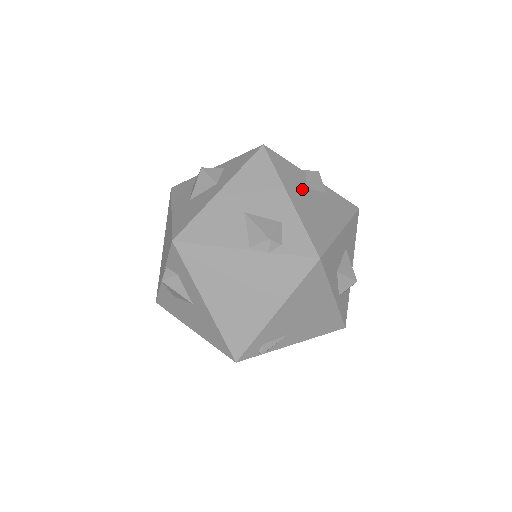
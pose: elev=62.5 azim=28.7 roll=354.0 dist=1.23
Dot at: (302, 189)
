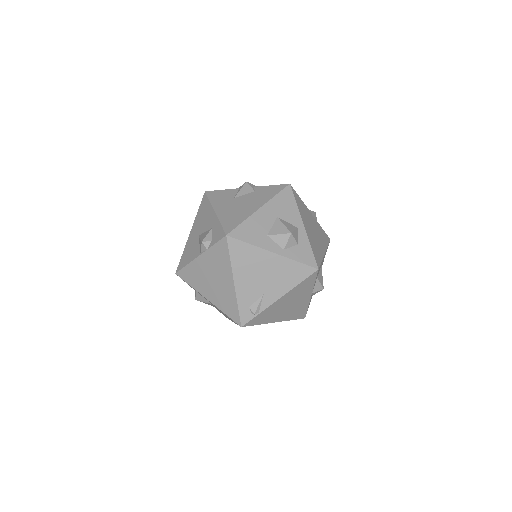
Dot at: (229, 201)
